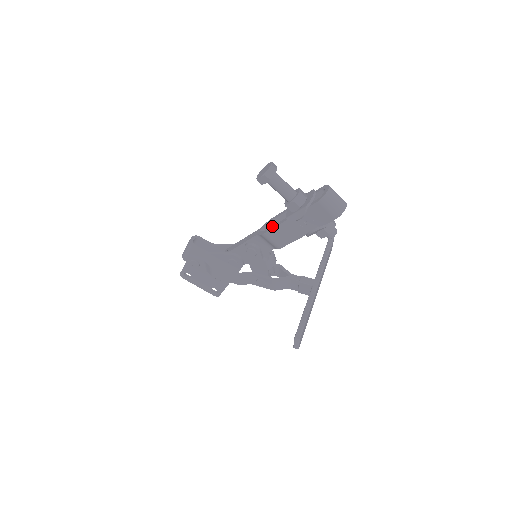
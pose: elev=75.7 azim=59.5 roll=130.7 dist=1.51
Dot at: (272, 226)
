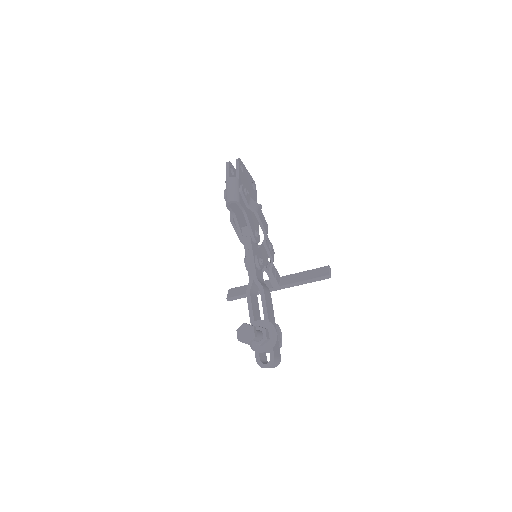
Dot at: (251, 303)
